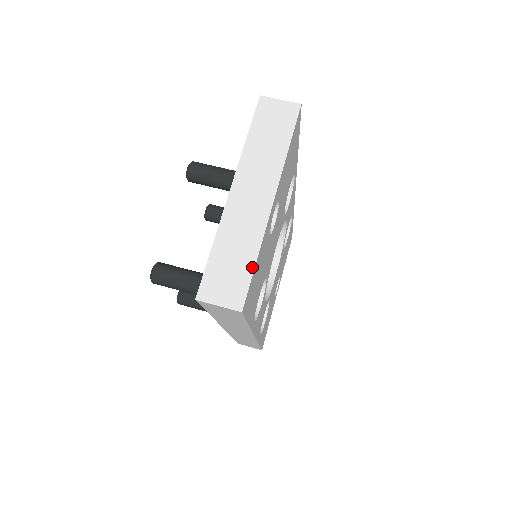
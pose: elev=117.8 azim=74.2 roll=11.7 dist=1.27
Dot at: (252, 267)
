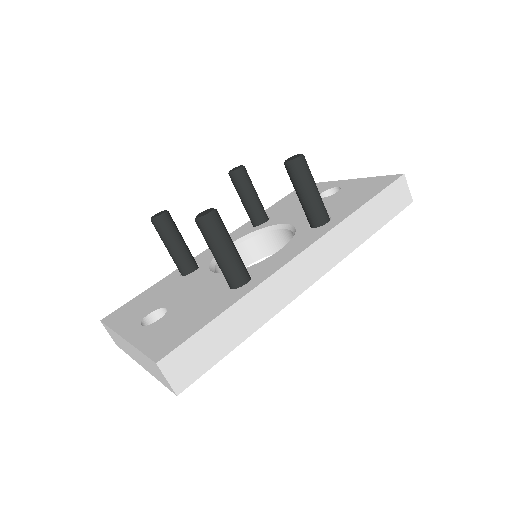
Dot at: (124, 351)
